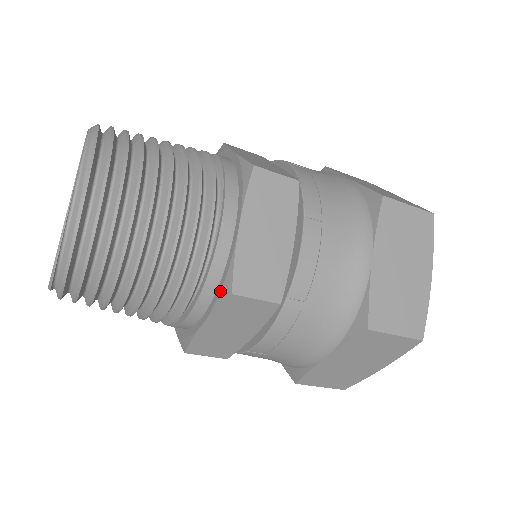
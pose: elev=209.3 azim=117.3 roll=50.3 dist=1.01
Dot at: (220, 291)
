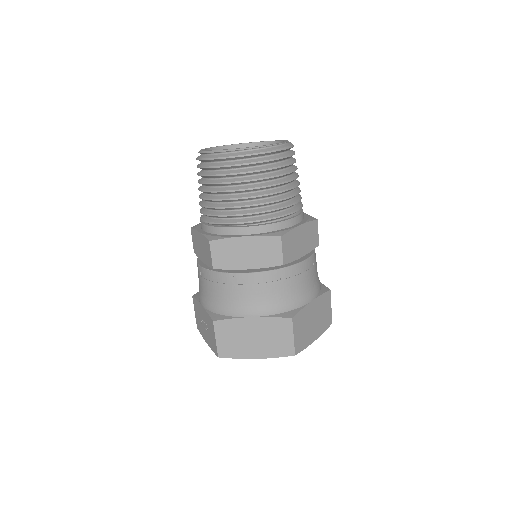
Dot at: (273, 233)
